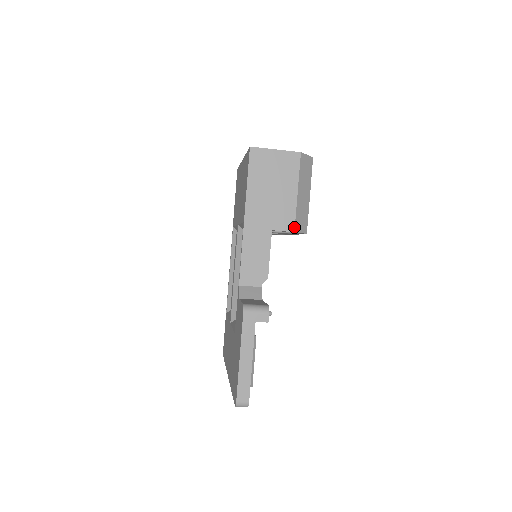
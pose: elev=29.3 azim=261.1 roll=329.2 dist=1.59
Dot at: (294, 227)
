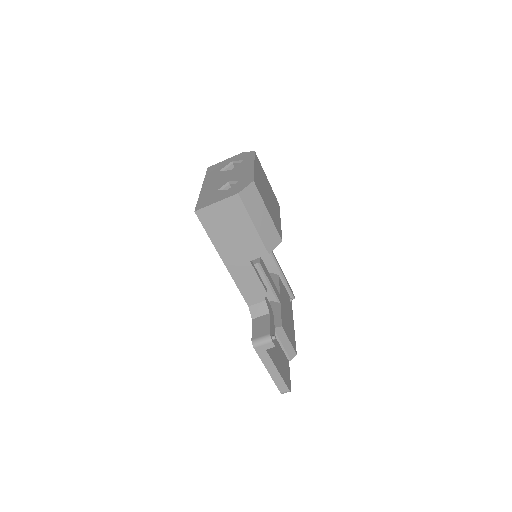
Dot at: (266, 251)
